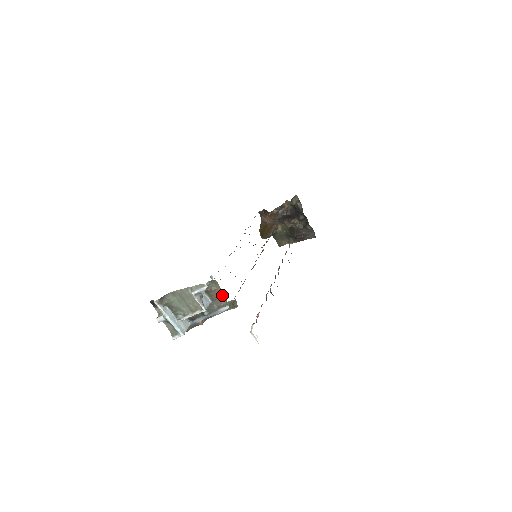
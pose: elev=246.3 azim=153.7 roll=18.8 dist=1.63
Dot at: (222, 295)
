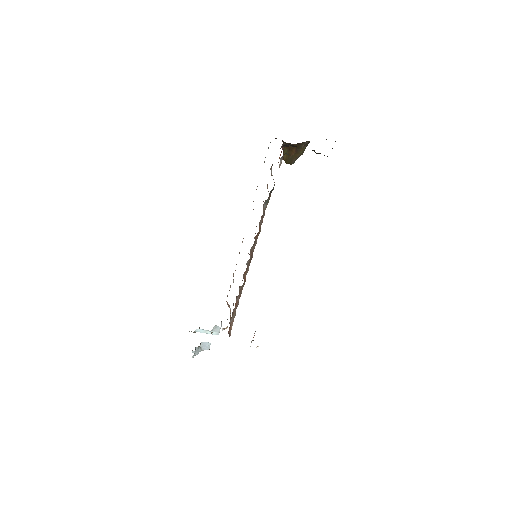
Dot at: occluded
